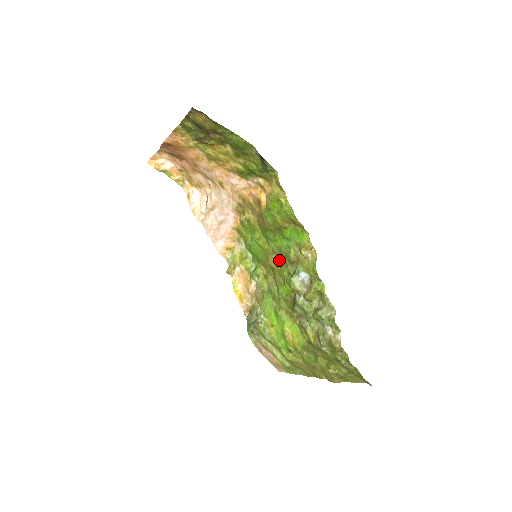
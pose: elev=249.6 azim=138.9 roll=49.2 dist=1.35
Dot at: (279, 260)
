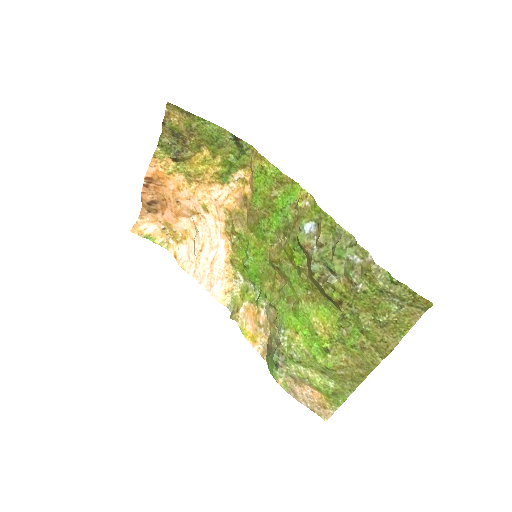
Dot at: (280, 244)
